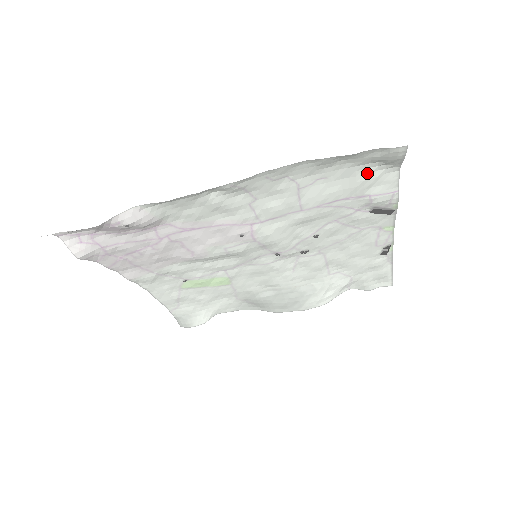
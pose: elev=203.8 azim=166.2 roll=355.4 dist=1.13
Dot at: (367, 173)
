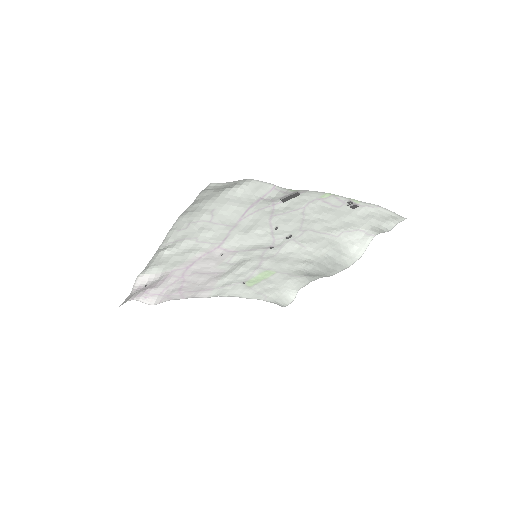
Dot at: (234, 193)
